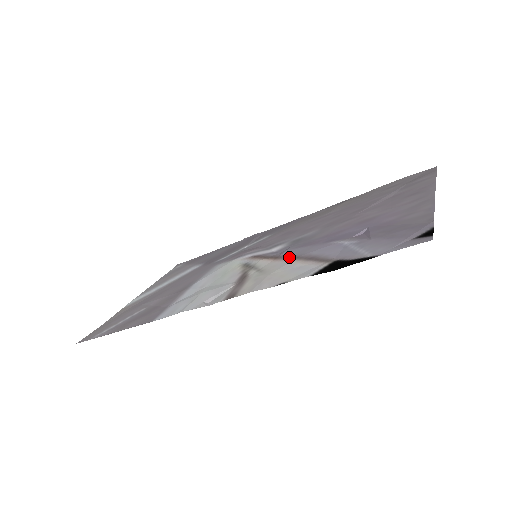
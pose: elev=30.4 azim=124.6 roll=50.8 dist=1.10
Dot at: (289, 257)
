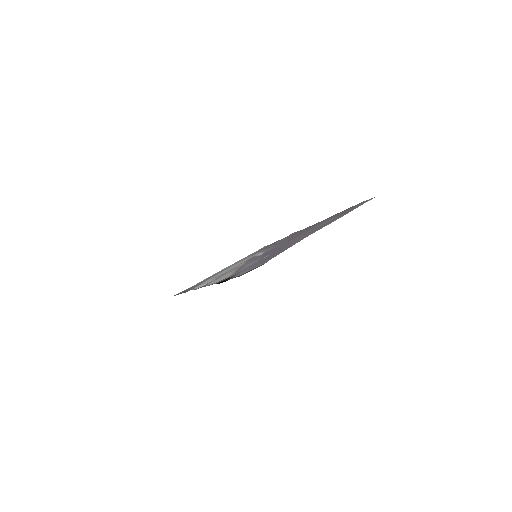
Dot at: occluded
